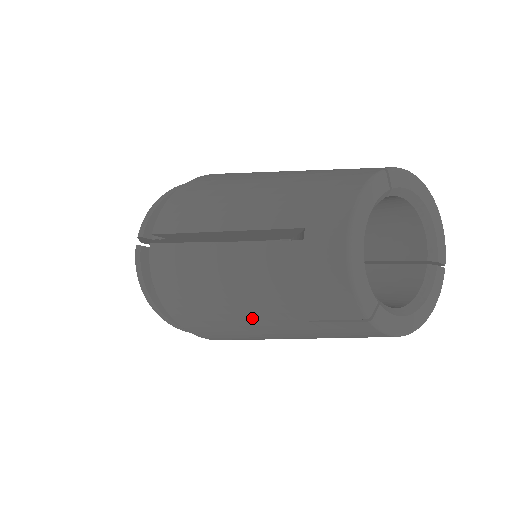
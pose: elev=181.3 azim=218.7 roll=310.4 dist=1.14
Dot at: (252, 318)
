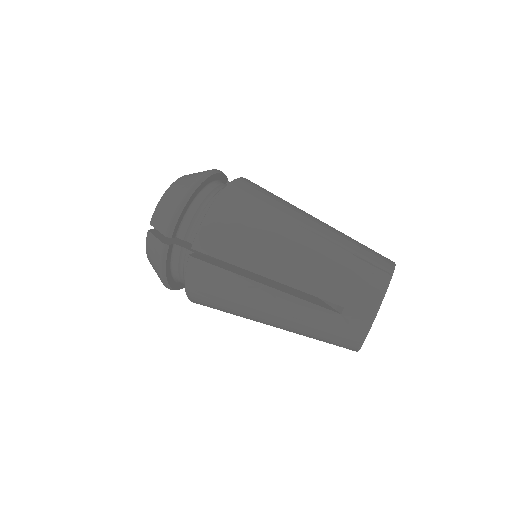
Dot at: (273, 325)
